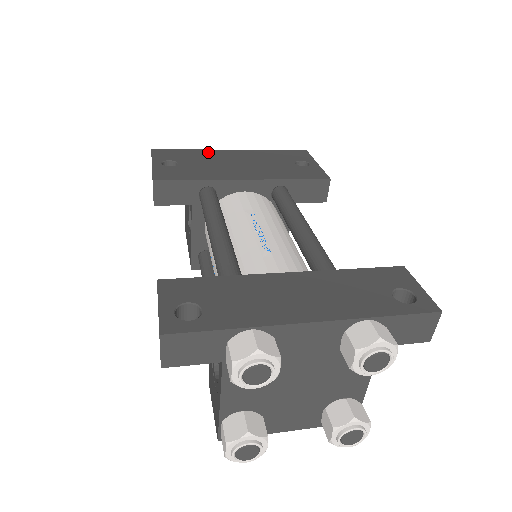
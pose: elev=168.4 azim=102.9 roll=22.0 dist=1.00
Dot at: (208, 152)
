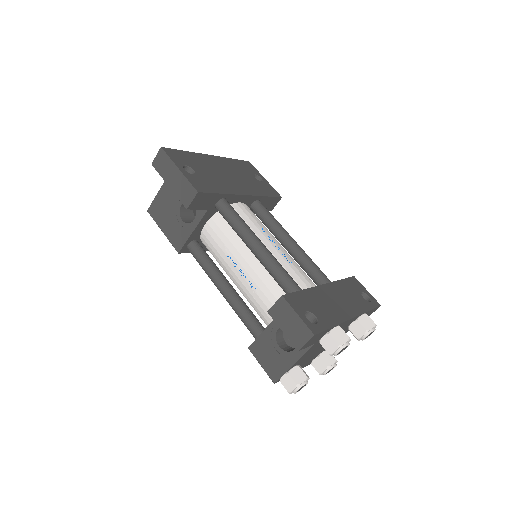
Dot at: (200, 157)
